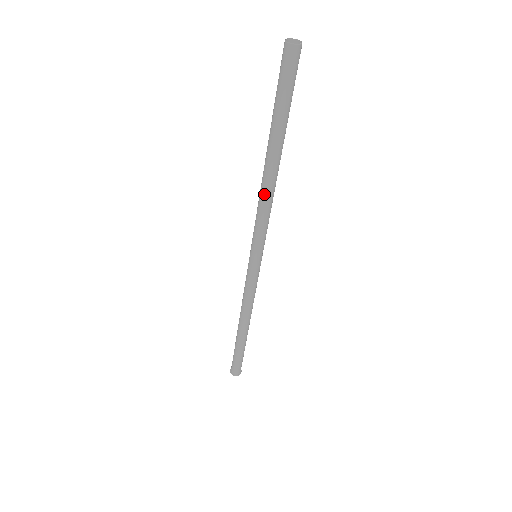
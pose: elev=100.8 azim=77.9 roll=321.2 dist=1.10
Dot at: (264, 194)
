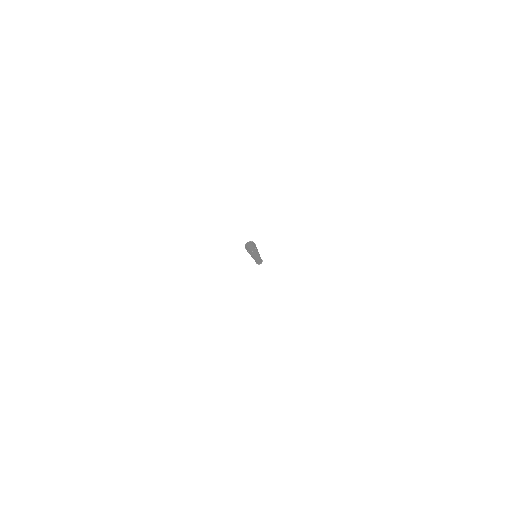
Dot at: (253, 257)
